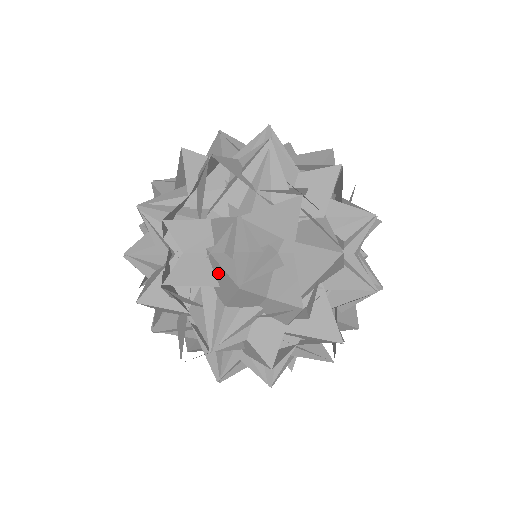
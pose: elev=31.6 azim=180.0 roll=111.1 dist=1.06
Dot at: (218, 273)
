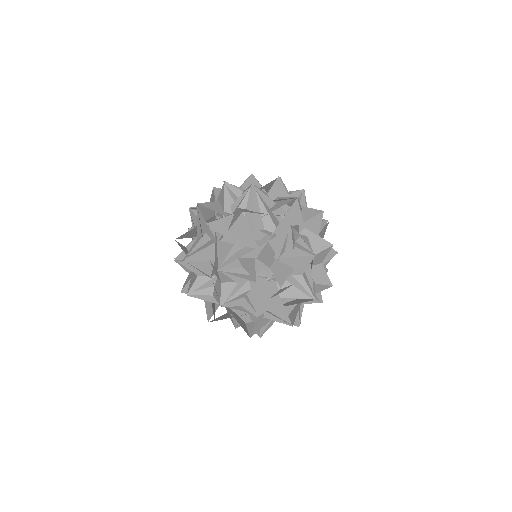
Dot at: (291, 262)
